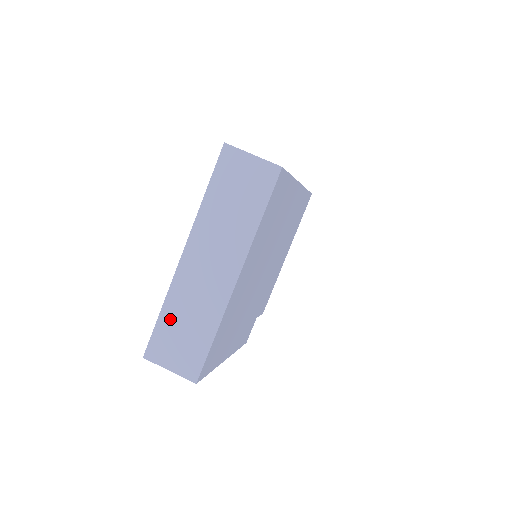
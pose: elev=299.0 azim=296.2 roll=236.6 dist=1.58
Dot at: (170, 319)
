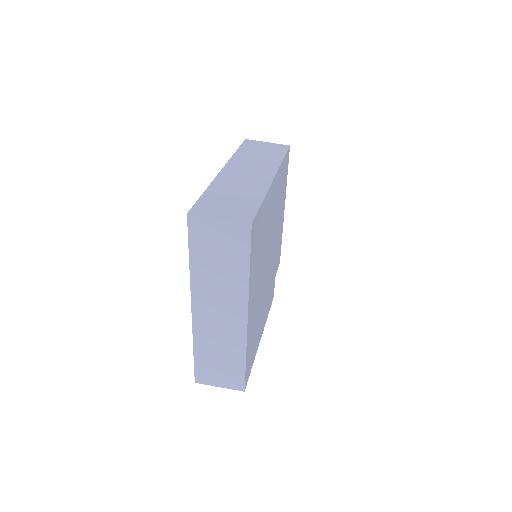
Dot at: (204, 355)
